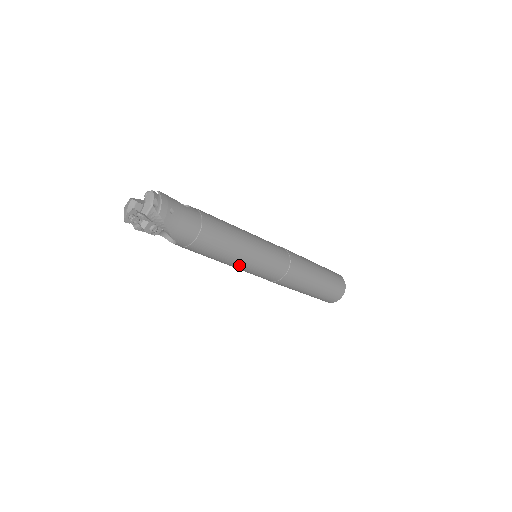
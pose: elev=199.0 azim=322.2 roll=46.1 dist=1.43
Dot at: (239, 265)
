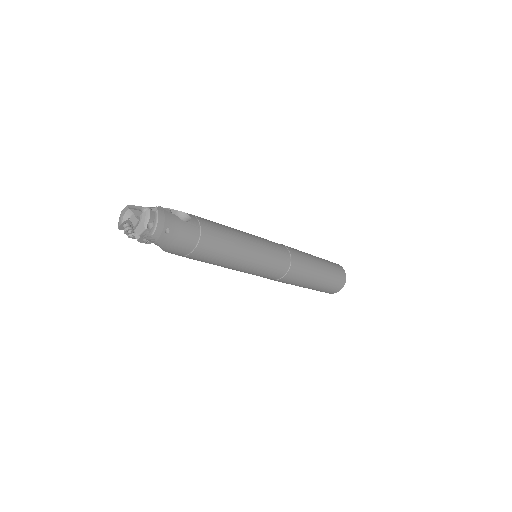
Dot at: (234, 269)
